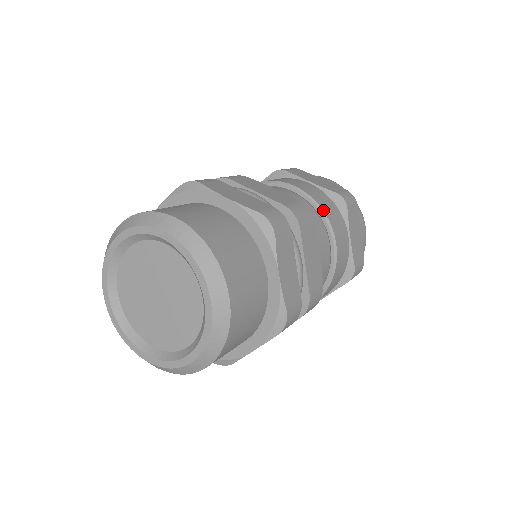
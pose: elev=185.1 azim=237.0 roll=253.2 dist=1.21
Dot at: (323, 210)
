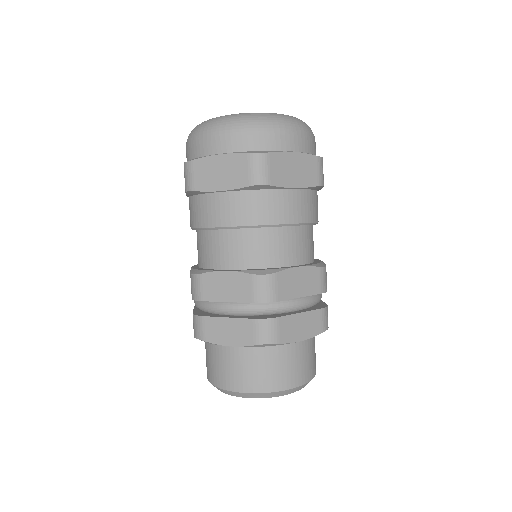
Dot at: (316, 222)
